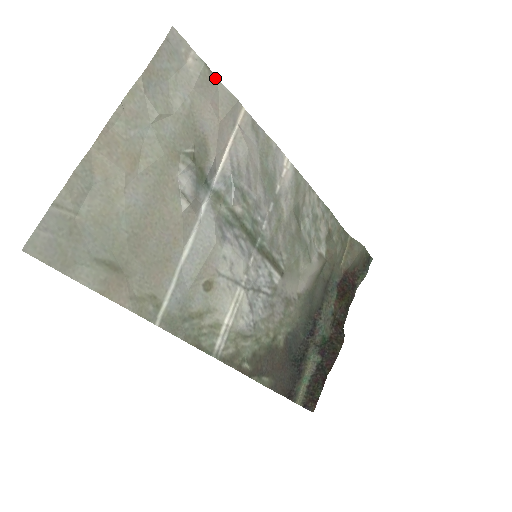
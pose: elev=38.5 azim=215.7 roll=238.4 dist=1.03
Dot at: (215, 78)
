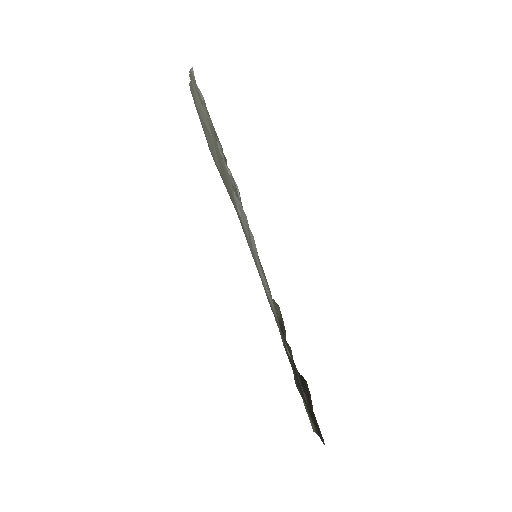
Dot at: occluded
